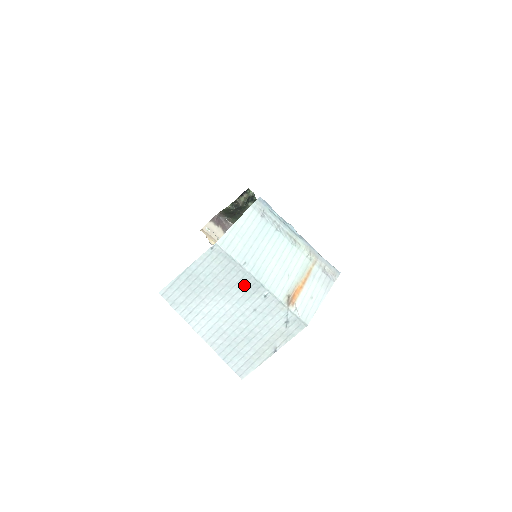
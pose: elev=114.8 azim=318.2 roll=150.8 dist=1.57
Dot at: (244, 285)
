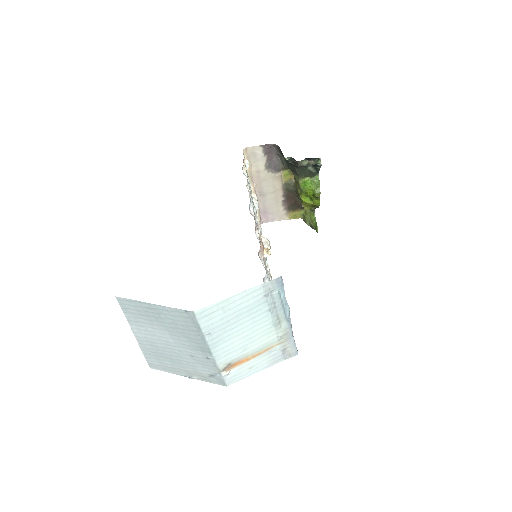
Dot at: (196, 343)
